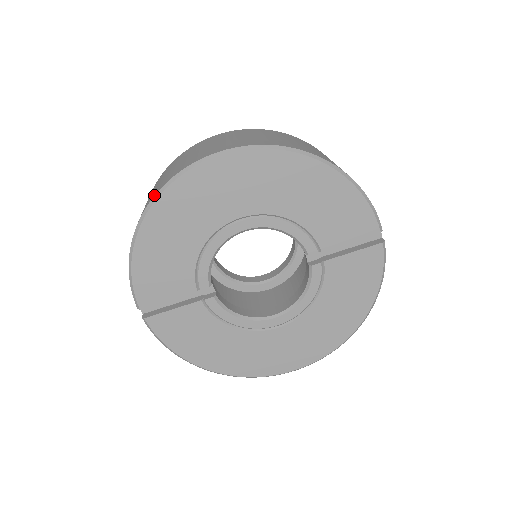
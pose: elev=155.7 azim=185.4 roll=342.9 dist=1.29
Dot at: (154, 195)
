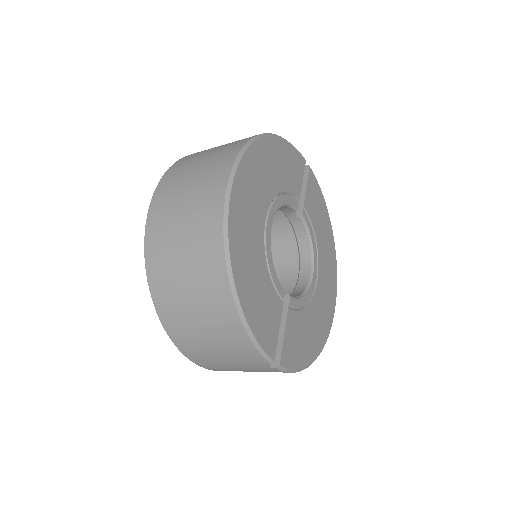
Dot at: (224, 255)
